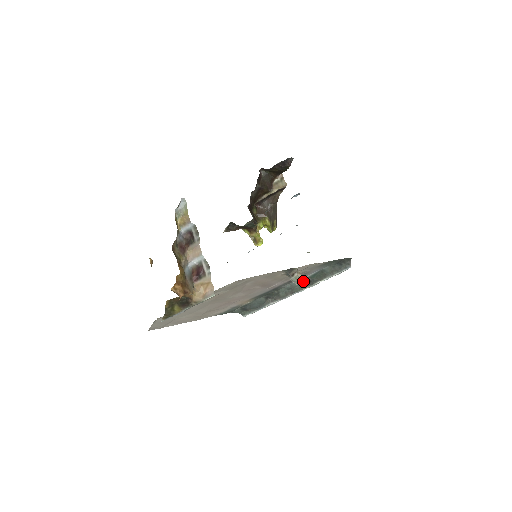
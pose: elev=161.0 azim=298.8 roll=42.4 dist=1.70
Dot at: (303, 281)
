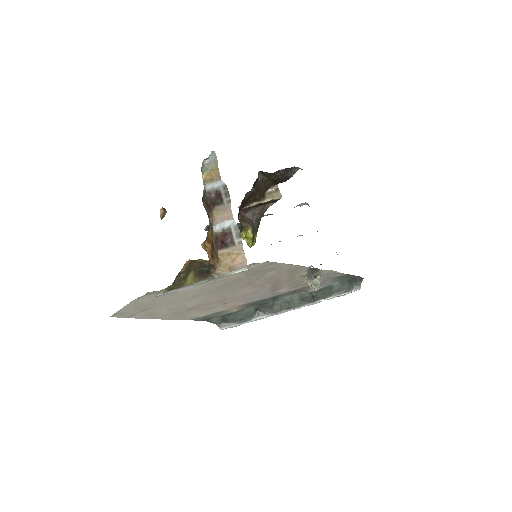
Dot at: (305, 295)
